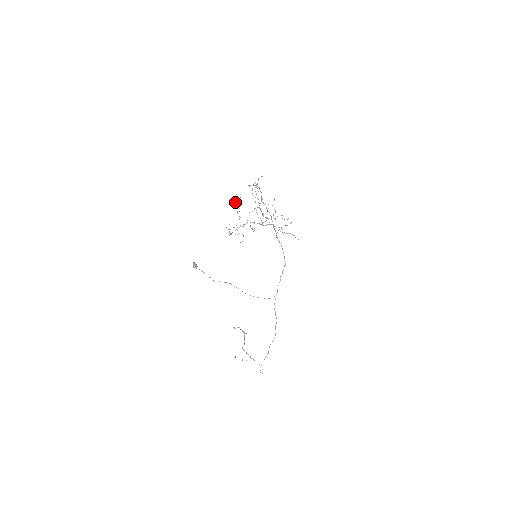
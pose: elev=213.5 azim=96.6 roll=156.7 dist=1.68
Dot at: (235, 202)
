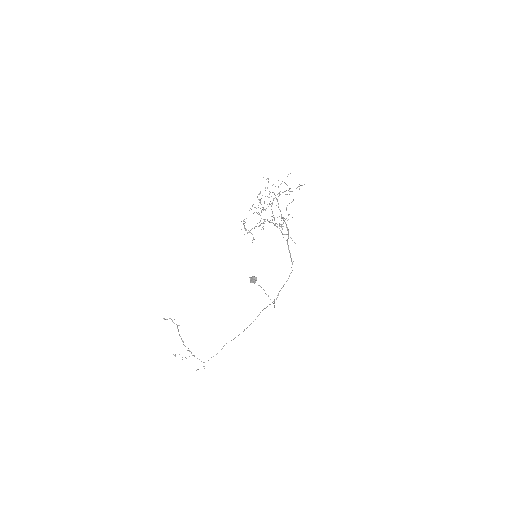
Dot at: occluded
